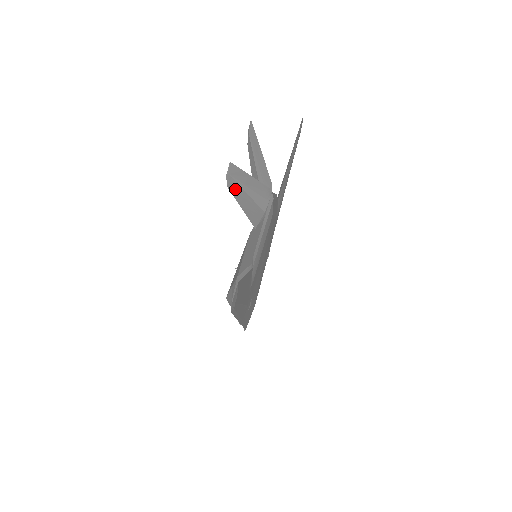
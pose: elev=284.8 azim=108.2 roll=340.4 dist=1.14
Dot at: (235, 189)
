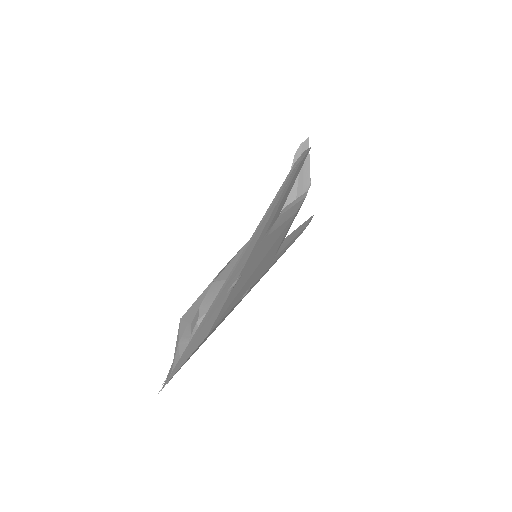
Dot at: occluded
